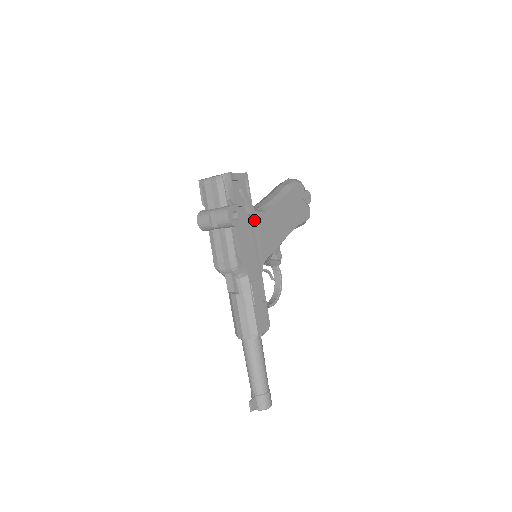
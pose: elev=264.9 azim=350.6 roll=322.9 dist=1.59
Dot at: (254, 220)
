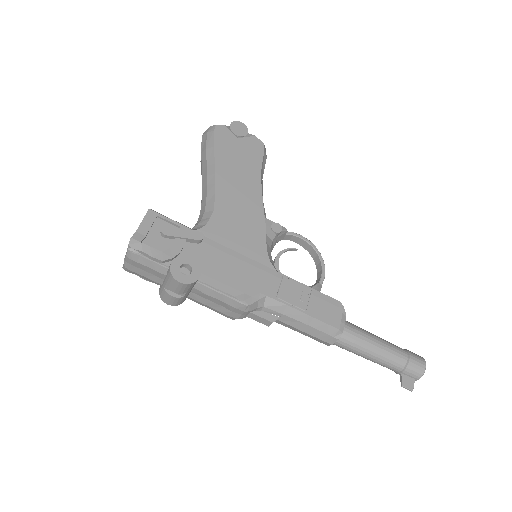
Dot at: (211, 237)
